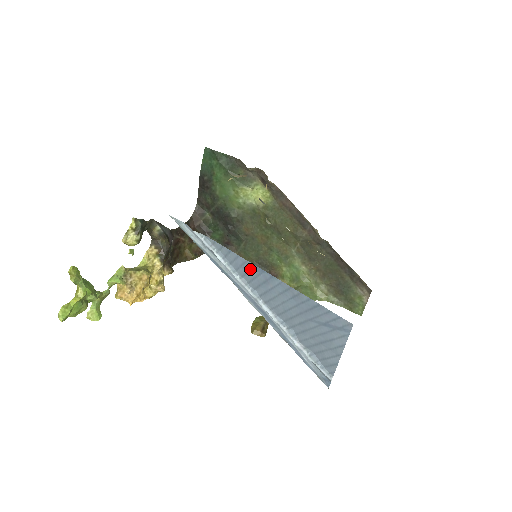
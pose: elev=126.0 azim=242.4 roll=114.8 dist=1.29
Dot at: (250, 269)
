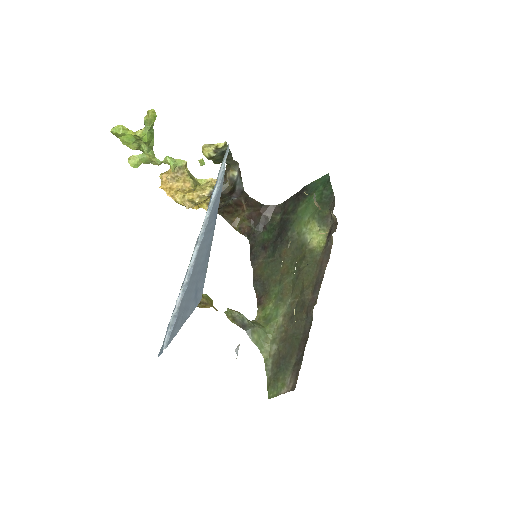
Dot at: (215, 213)
